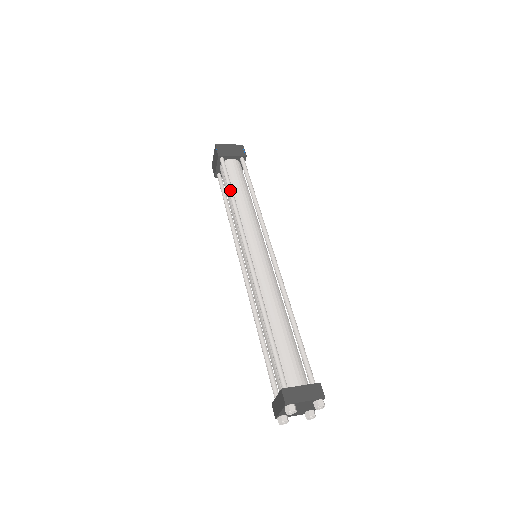
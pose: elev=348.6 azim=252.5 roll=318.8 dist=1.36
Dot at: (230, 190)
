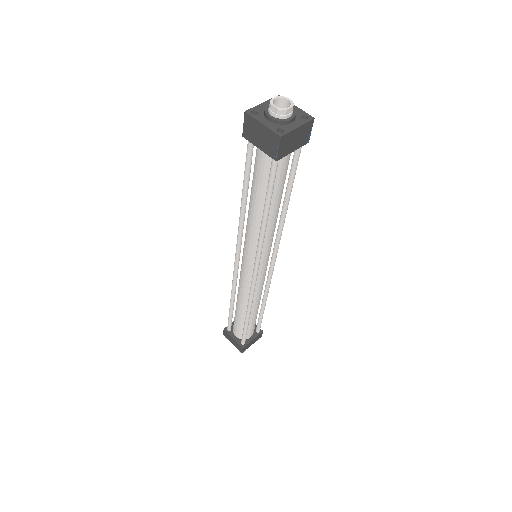
Dot at: (268, 212)
